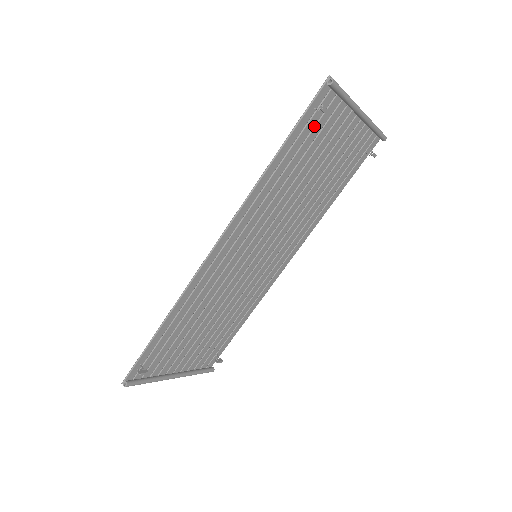
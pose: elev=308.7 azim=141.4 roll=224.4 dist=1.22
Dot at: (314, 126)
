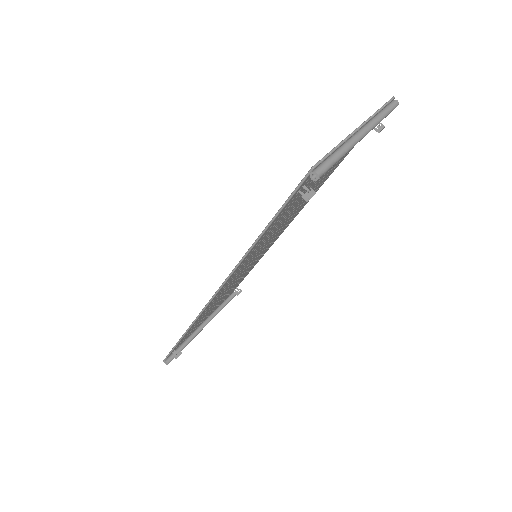
Dot at: occluded
